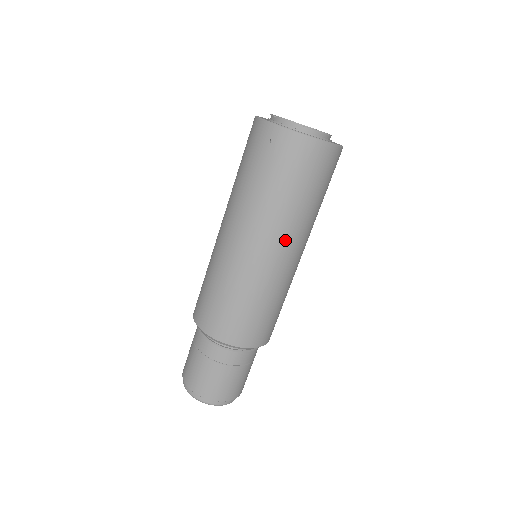
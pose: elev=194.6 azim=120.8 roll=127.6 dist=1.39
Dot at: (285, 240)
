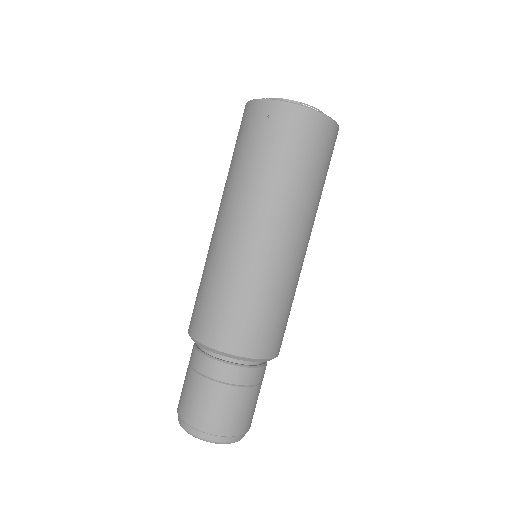
Dot at: (292, 223)
